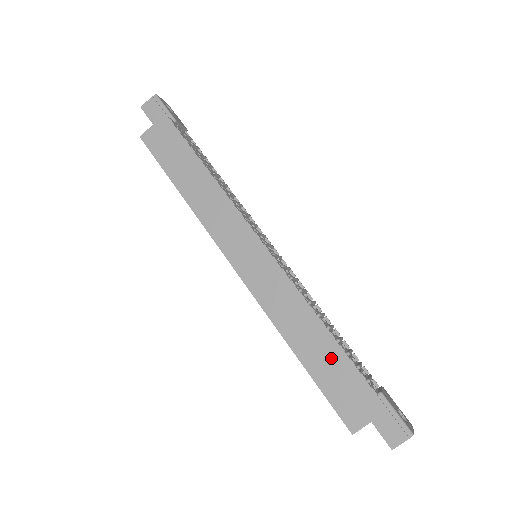
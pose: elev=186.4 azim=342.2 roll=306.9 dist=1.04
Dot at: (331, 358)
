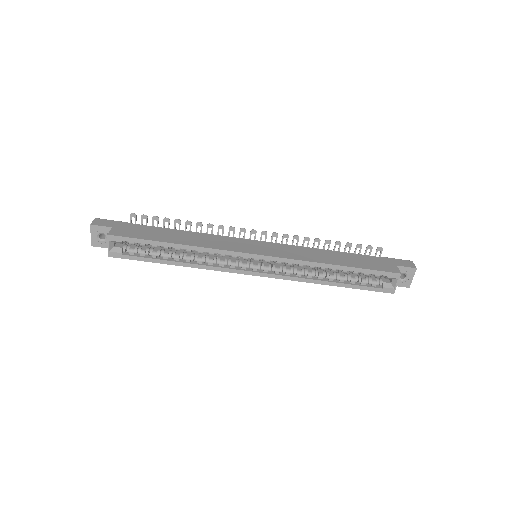
Dot at: (350, 257)
